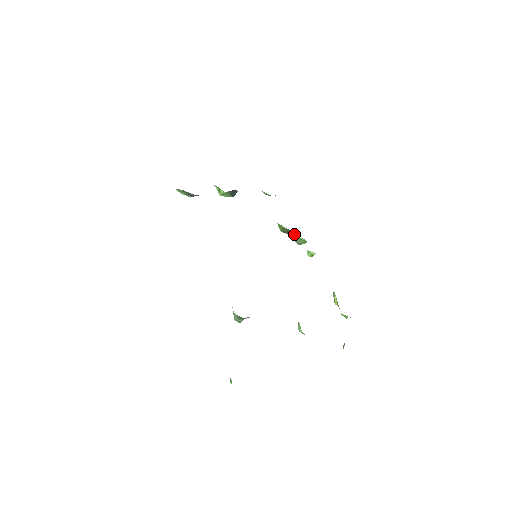
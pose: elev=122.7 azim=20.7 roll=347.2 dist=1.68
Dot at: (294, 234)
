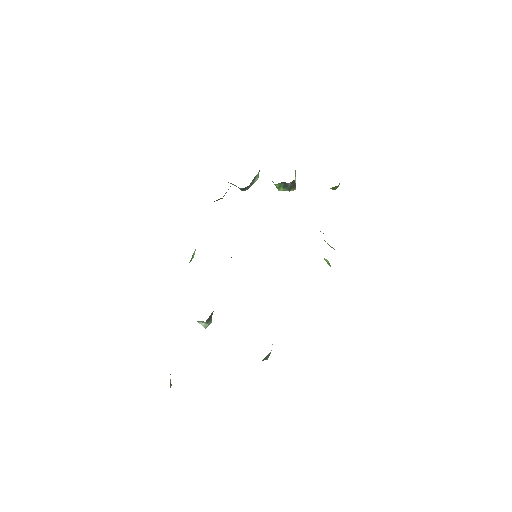
Dot at: occluded
